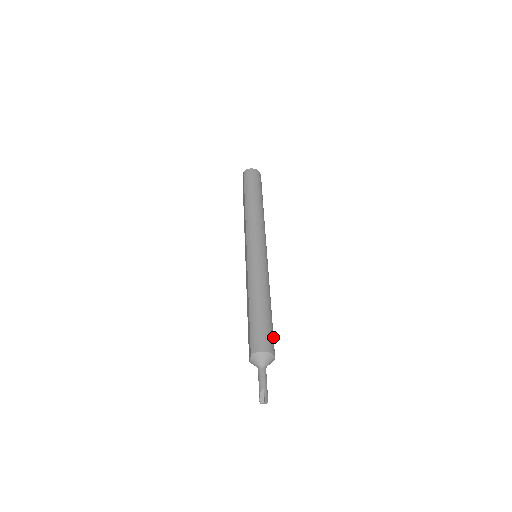
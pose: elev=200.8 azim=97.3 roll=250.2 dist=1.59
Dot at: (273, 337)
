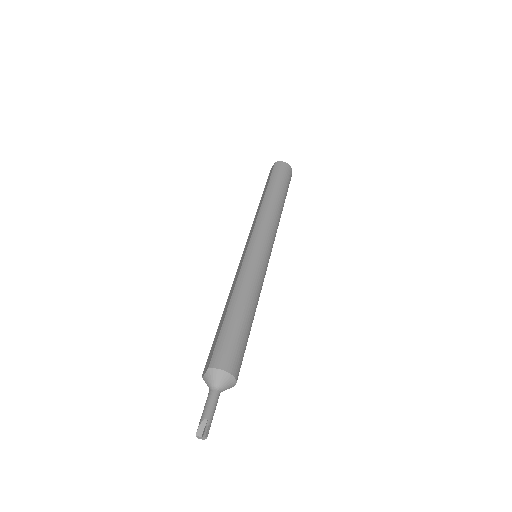
Dot at: occluded
